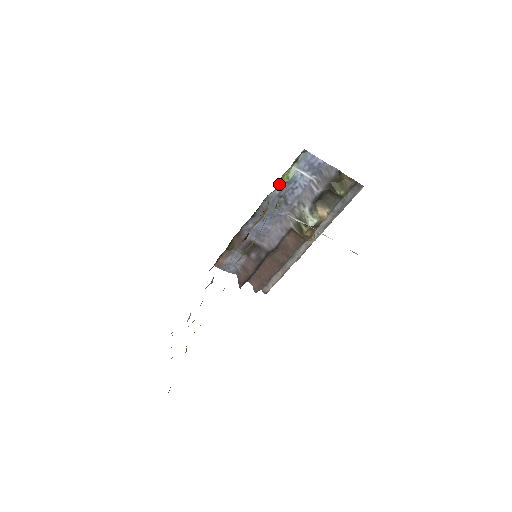
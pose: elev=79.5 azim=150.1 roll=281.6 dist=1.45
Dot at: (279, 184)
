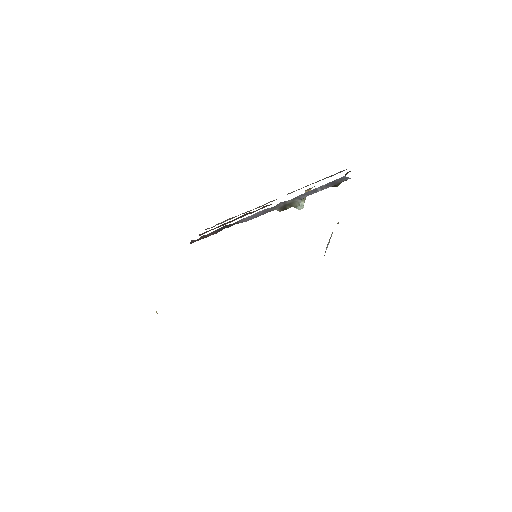
Dot at: occluded
